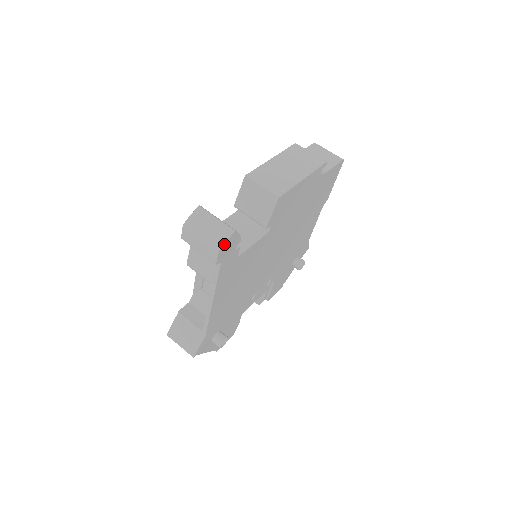
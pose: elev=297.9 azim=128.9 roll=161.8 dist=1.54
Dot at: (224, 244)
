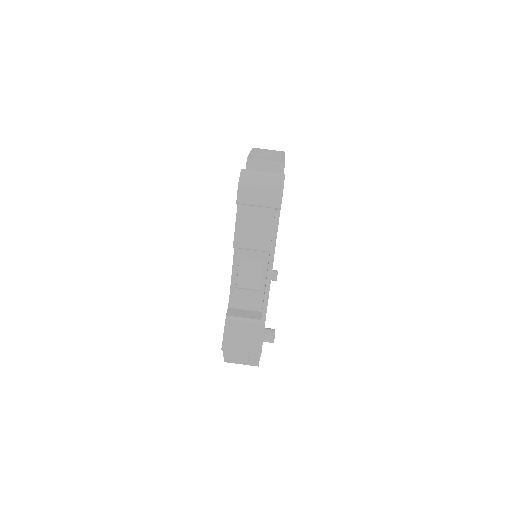
Dot at: (283, 184)
